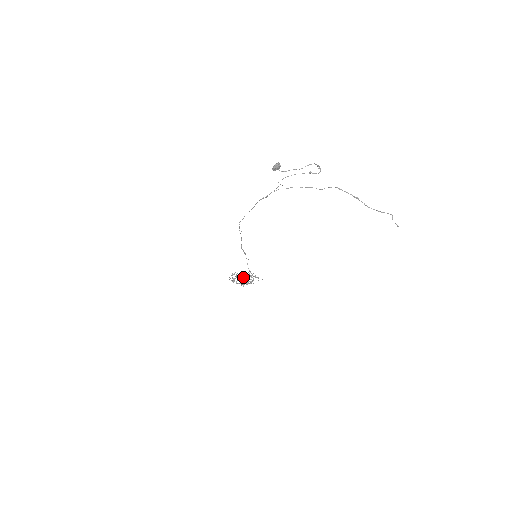
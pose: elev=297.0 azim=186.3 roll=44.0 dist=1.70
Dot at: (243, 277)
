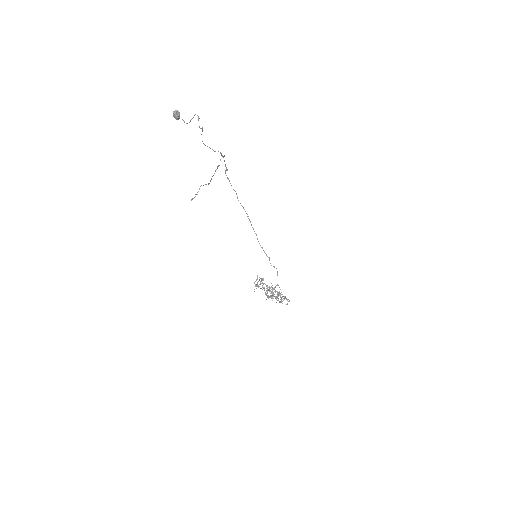
Dot at: (275, 290)
